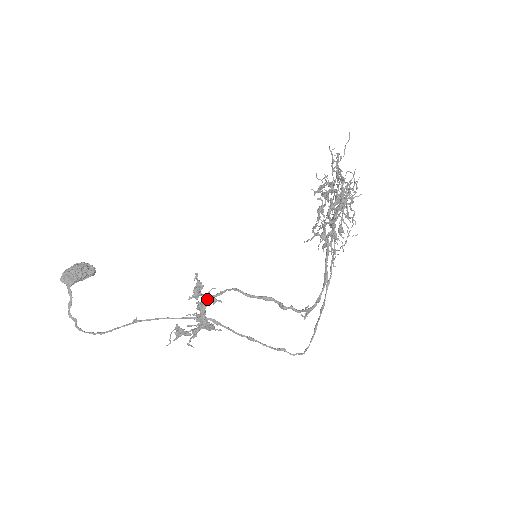
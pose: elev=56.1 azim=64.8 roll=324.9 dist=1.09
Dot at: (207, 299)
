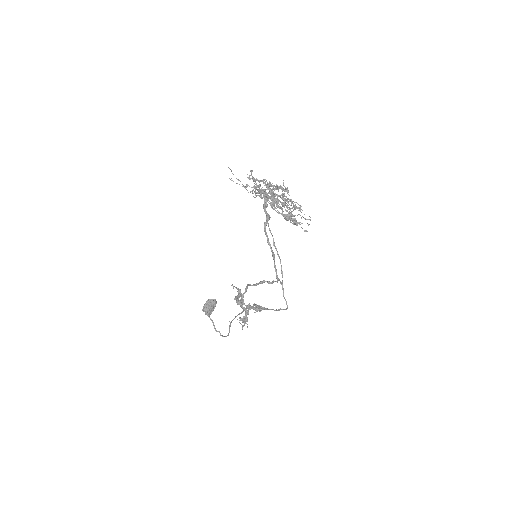
Dot at: (235, 299)
